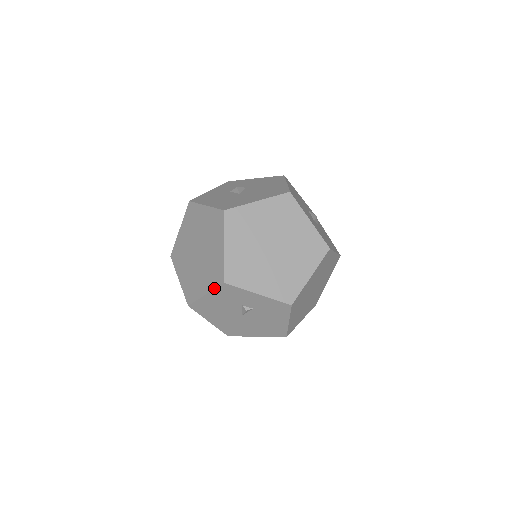
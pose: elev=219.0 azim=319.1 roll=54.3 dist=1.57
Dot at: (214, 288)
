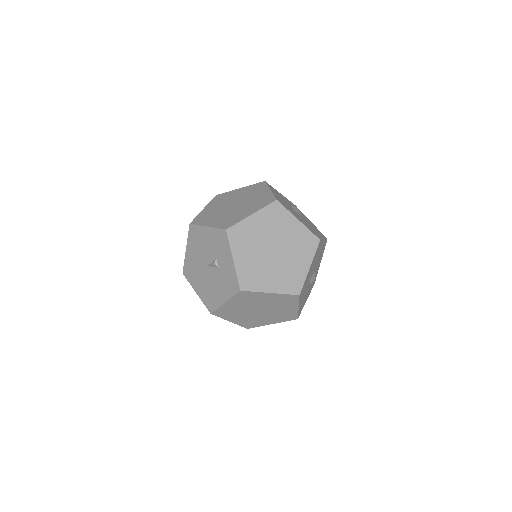
Dot at: (217, 227)
